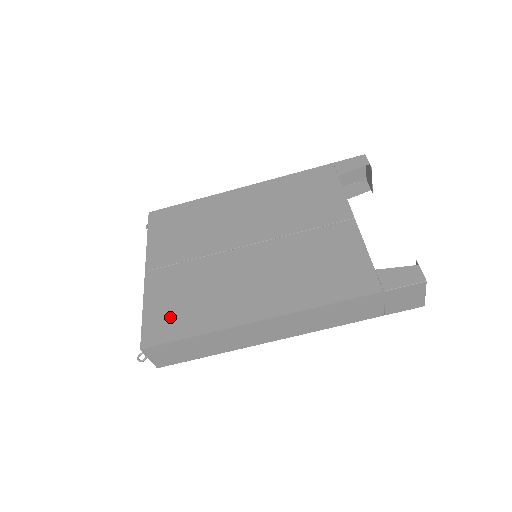
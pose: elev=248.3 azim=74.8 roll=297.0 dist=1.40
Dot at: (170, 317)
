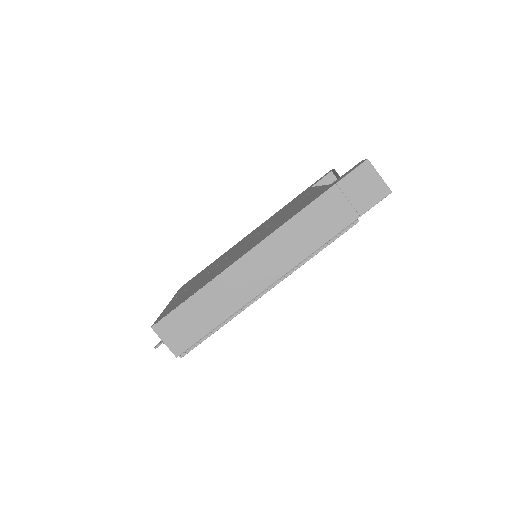
Dot at: (178, 302)
